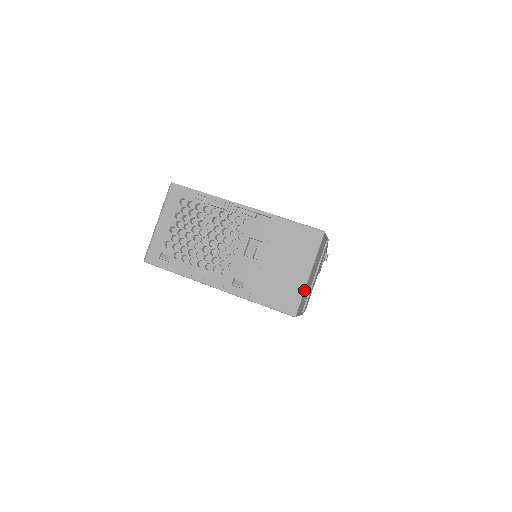
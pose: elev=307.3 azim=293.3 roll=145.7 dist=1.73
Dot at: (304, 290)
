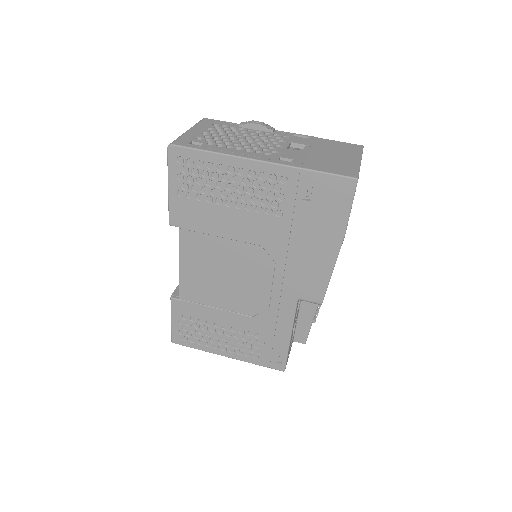
Dot at: (359, 167)
